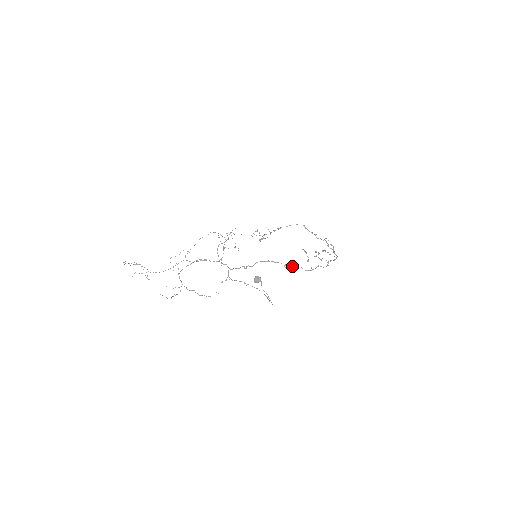
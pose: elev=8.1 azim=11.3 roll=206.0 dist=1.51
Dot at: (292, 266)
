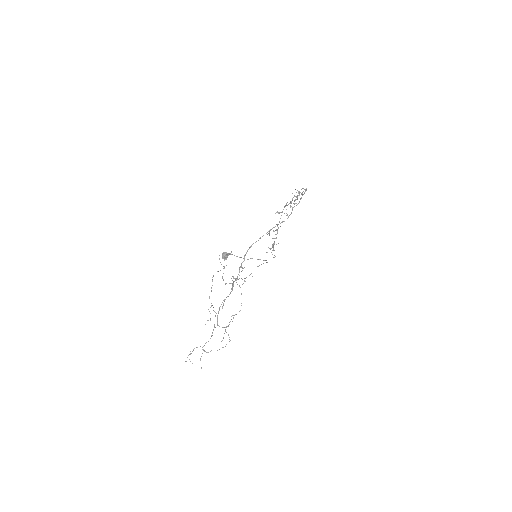
Dot at: occluded
